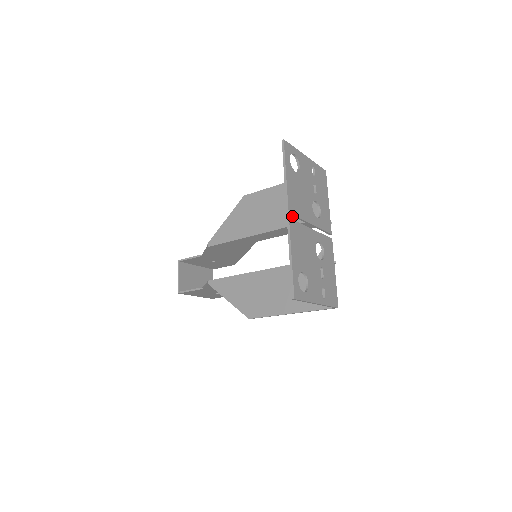
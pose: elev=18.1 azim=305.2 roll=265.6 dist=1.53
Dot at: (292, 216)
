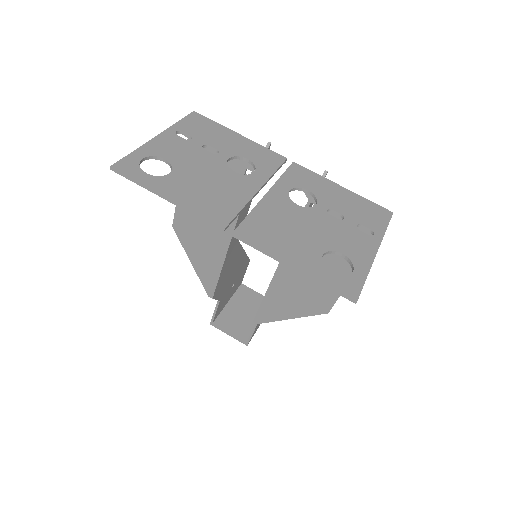
Dot at: occluded
